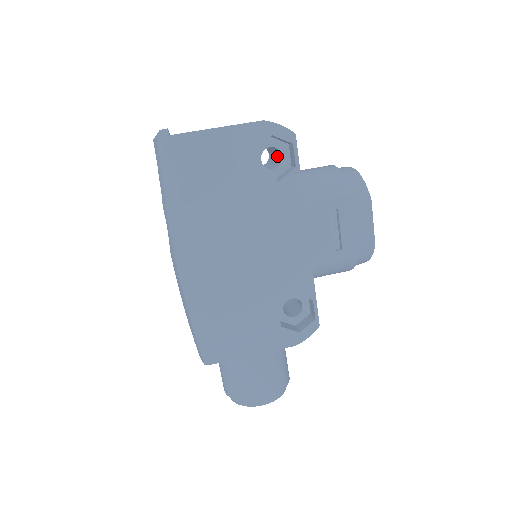
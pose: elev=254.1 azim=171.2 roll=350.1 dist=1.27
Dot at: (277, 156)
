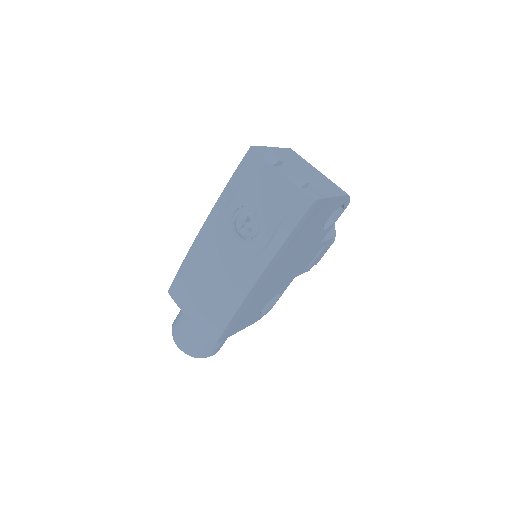
Dot at: occluded
